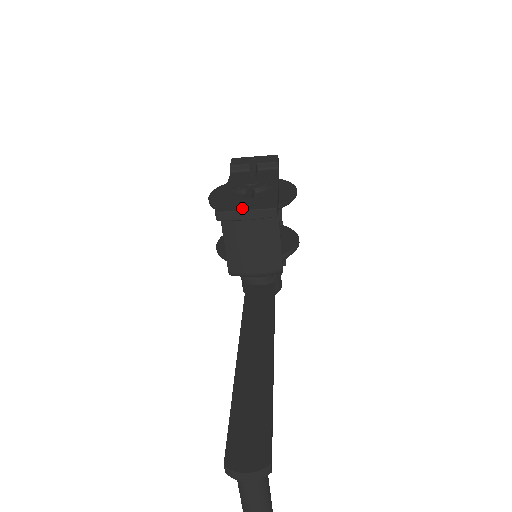
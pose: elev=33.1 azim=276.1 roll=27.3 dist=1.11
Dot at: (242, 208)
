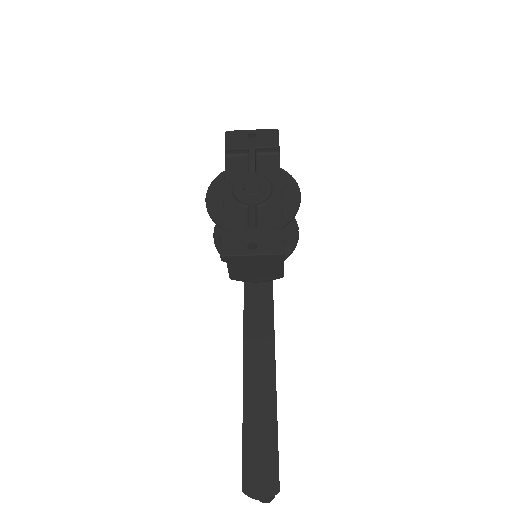
Dot at: (248, 251)
